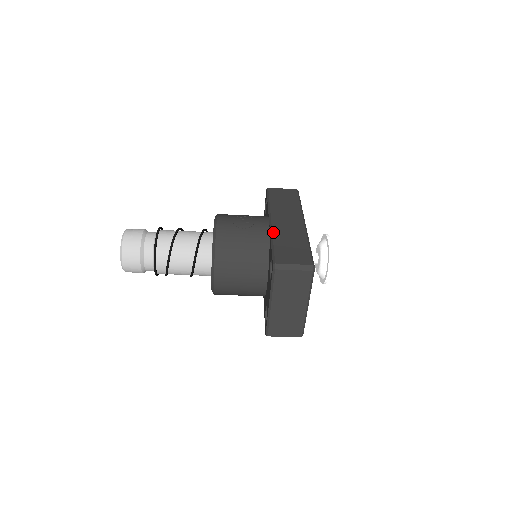
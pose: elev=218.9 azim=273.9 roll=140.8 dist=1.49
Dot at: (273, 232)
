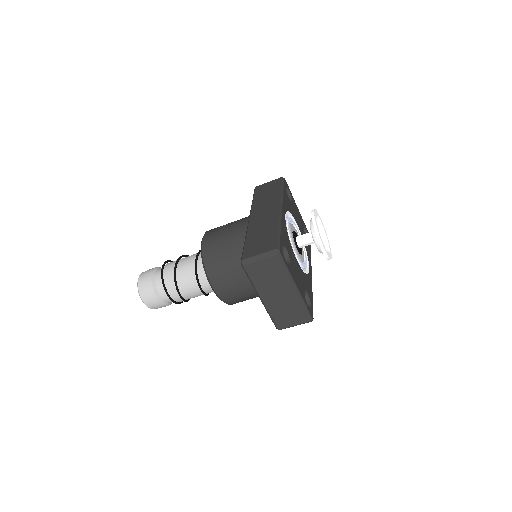
Dot at: (248, 229)
